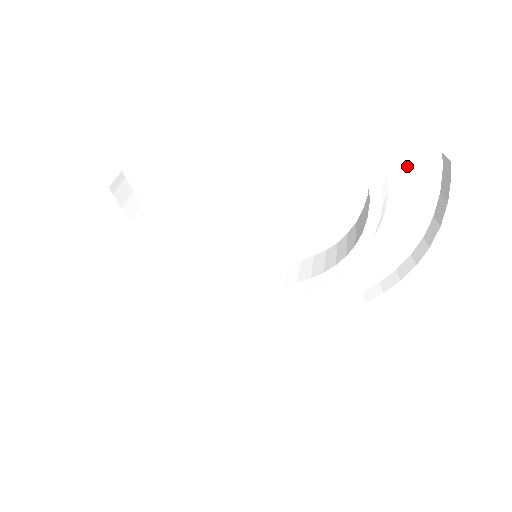
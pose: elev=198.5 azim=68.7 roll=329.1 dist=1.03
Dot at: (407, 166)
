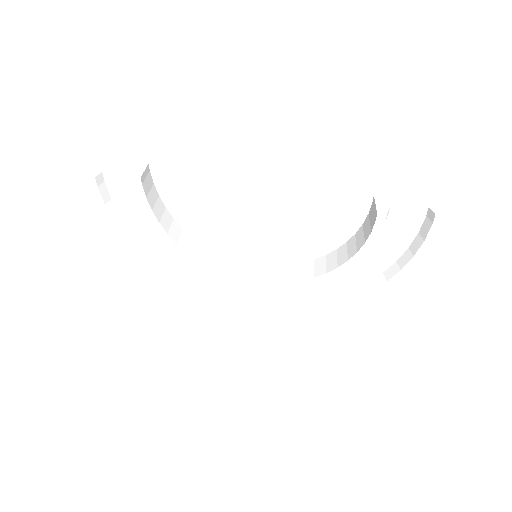
Dot at: (402, 211)
